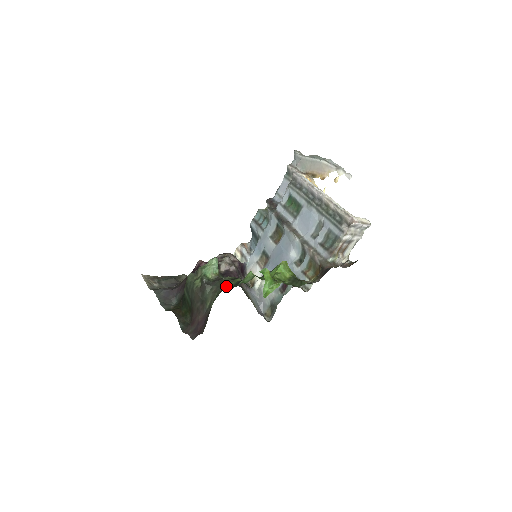
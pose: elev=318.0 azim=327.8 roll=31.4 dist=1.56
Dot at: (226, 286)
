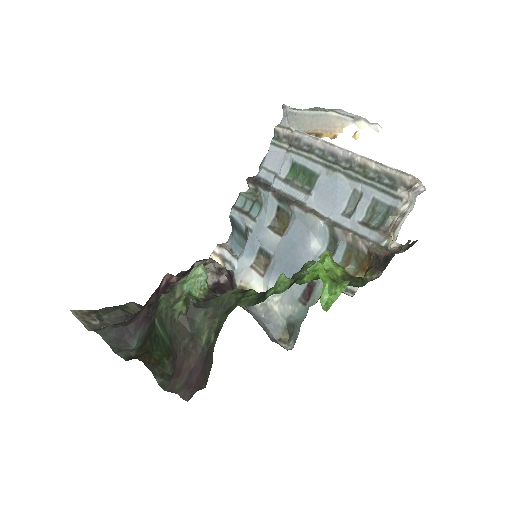
Dot at: (241, 304)
